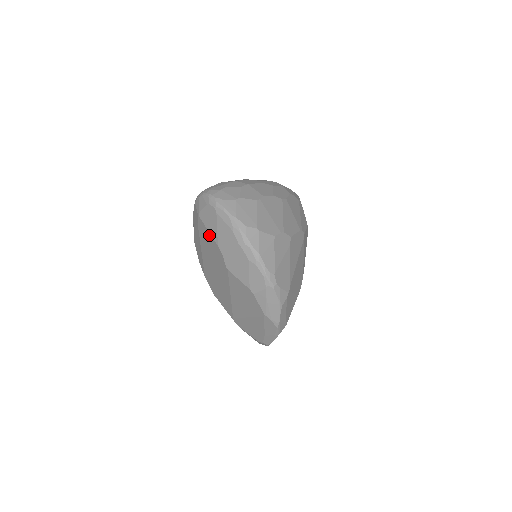
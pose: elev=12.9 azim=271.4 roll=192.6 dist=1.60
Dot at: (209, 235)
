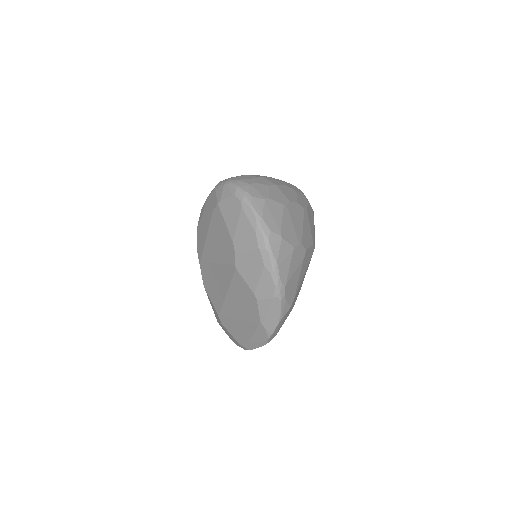
Dot at: (225, 227)
